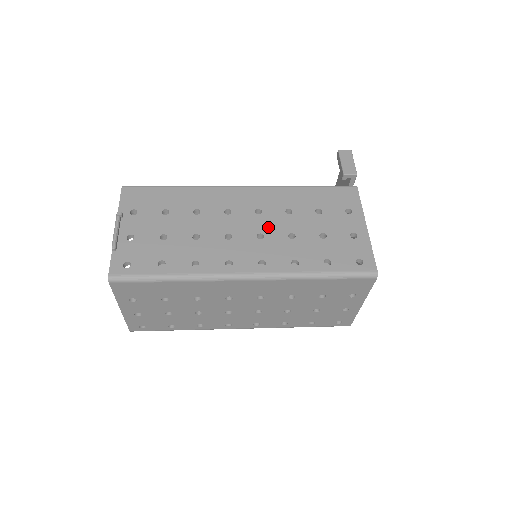
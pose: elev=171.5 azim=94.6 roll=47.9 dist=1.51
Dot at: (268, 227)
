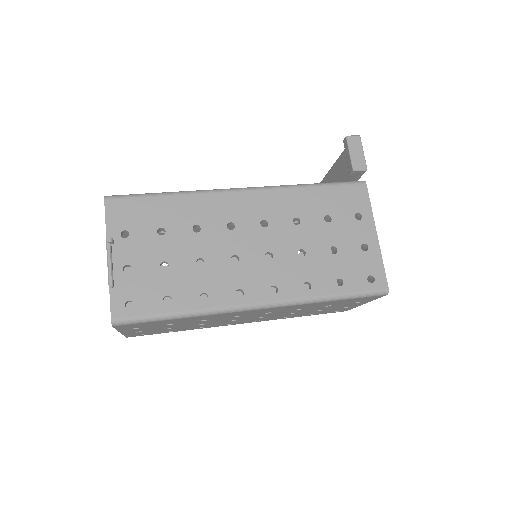
Dot at: (276, 243)
